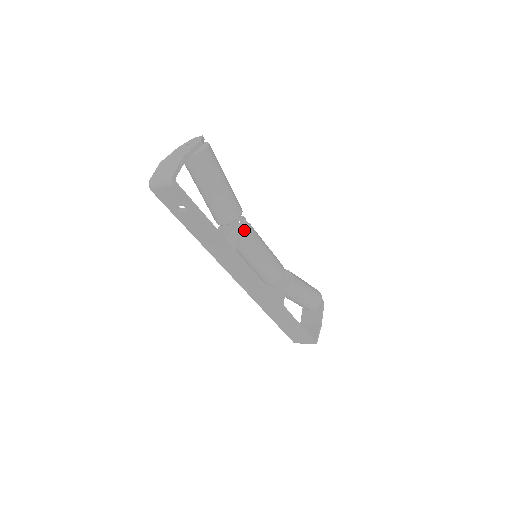
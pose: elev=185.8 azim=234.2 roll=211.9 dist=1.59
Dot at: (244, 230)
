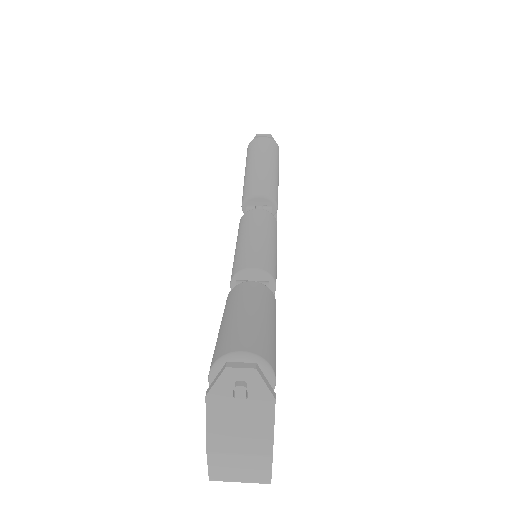
Dot at: occluded
